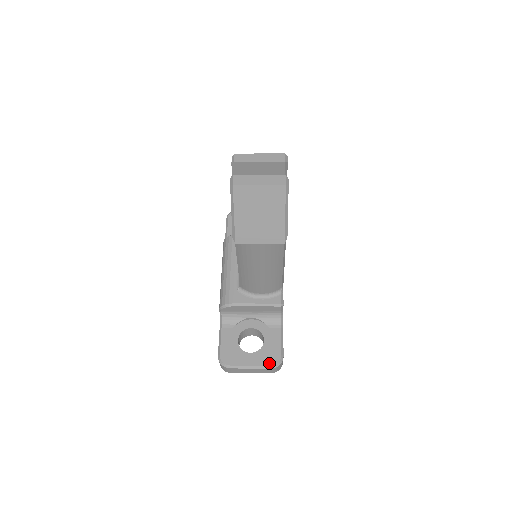
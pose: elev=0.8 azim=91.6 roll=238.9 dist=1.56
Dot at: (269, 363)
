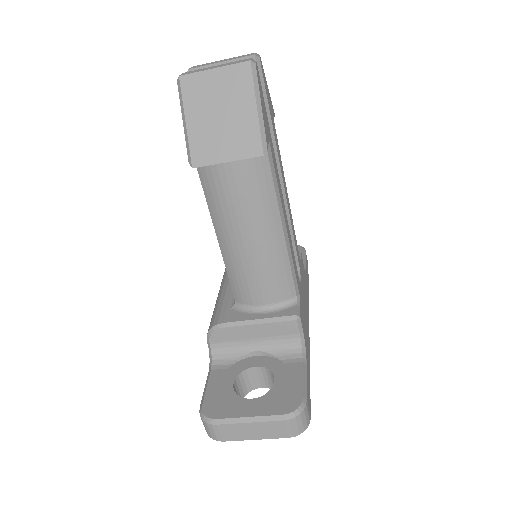
Dot at: (281, 411)
